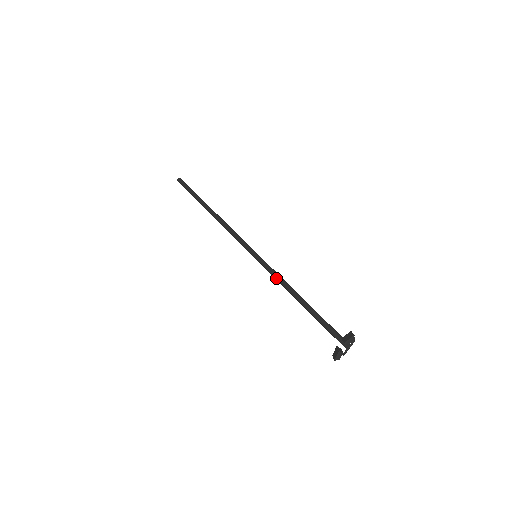
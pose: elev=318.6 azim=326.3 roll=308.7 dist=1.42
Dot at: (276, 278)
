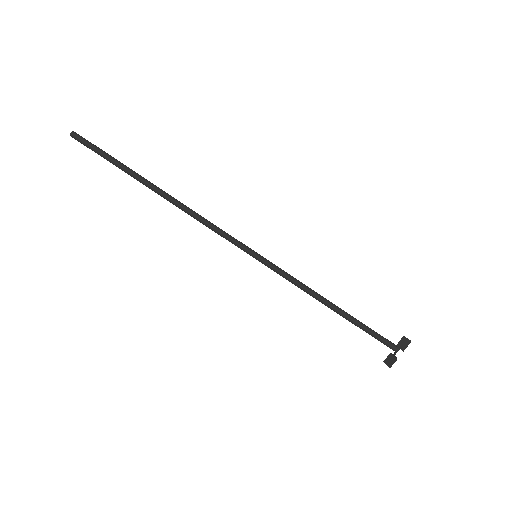
Dot at: (294, 283)
